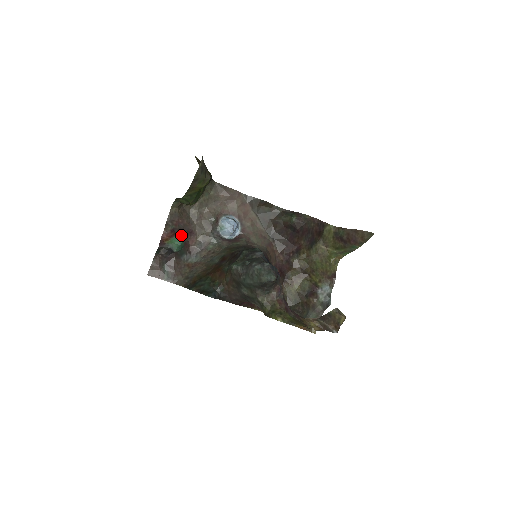
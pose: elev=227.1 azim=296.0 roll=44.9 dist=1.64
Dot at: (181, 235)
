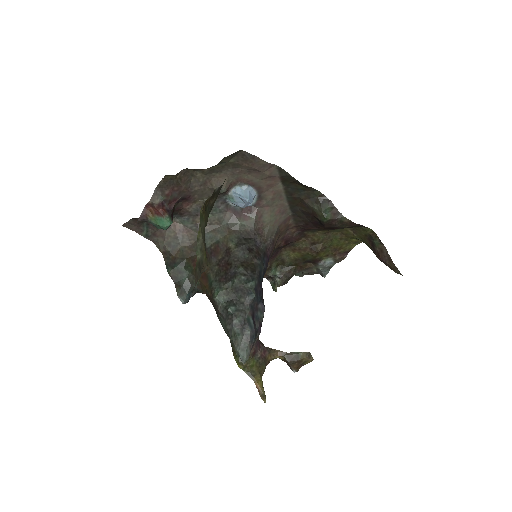
Dot at: (171, 212)
